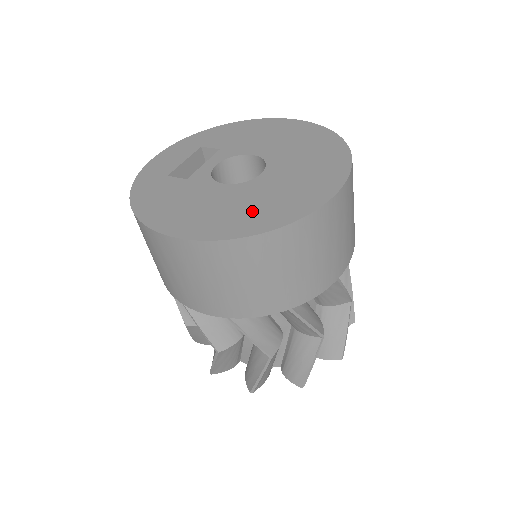
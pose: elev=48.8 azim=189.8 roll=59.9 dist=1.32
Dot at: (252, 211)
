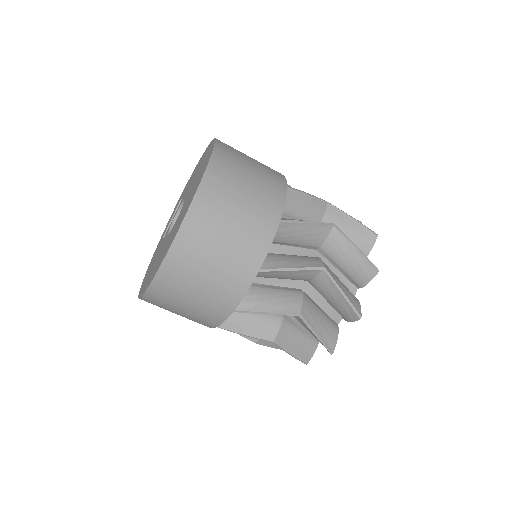
Dot at: occluded
